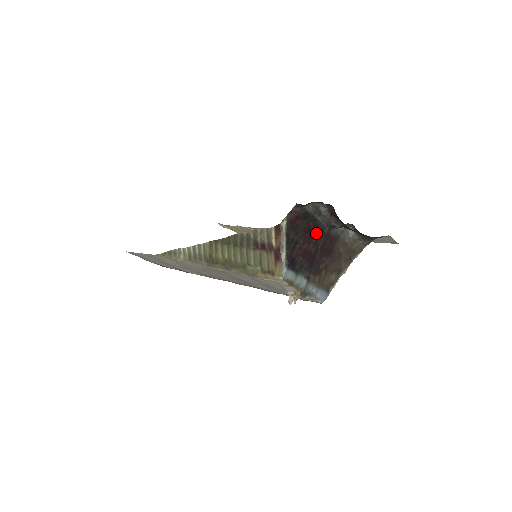
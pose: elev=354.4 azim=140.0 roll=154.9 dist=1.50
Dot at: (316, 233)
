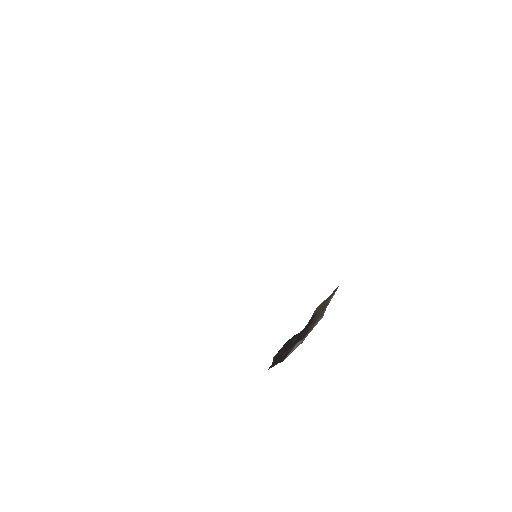
Dot at: (293, 338)
